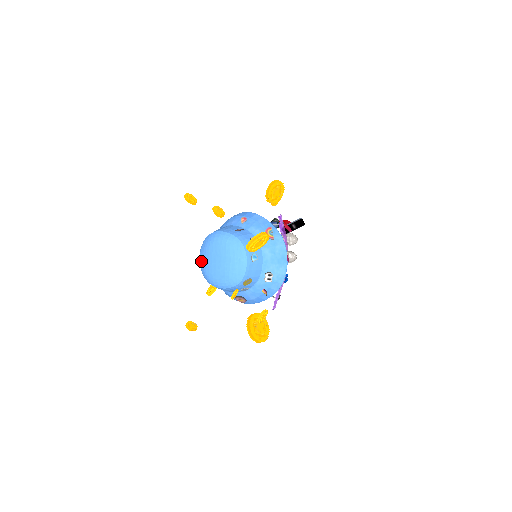
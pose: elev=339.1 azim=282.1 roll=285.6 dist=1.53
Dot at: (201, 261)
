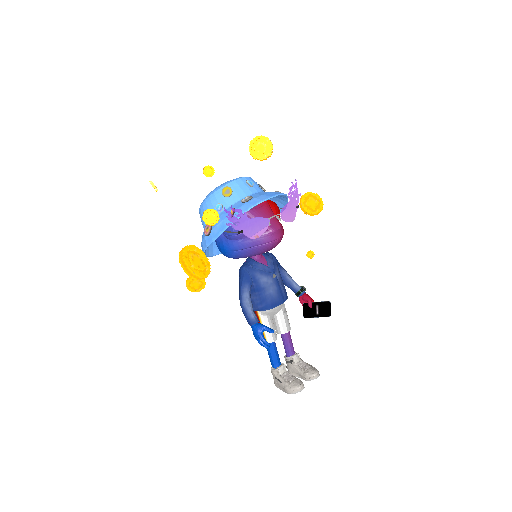
Dot at: occluded
